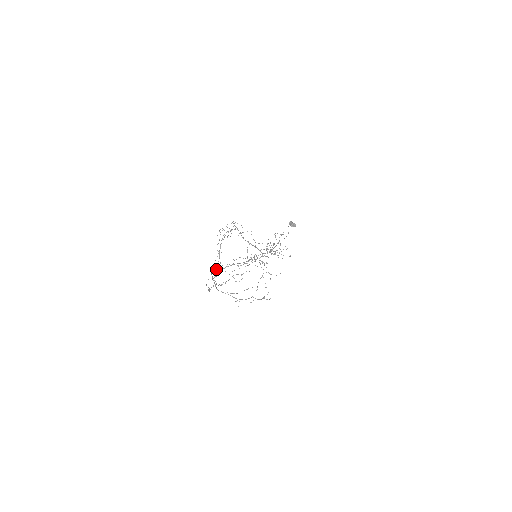
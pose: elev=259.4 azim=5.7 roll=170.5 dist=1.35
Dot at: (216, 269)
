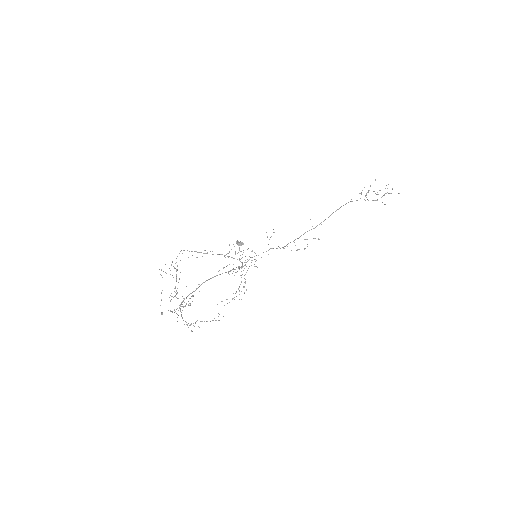
Dot at: occluded
